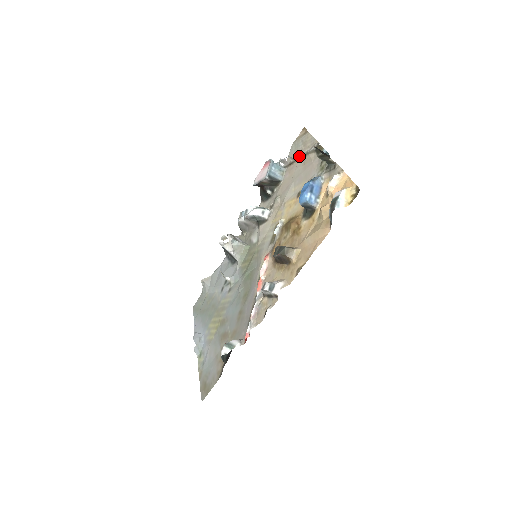
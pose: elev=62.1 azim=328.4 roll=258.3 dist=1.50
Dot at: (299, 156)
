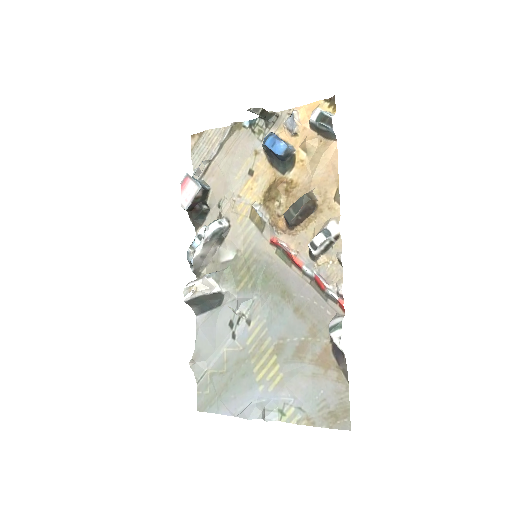
Dot at: (212, 156)
